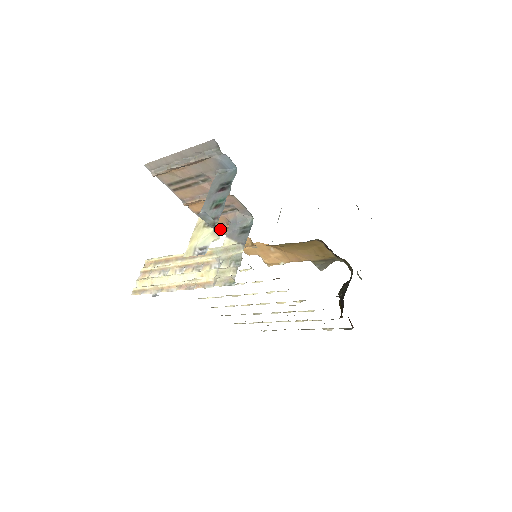
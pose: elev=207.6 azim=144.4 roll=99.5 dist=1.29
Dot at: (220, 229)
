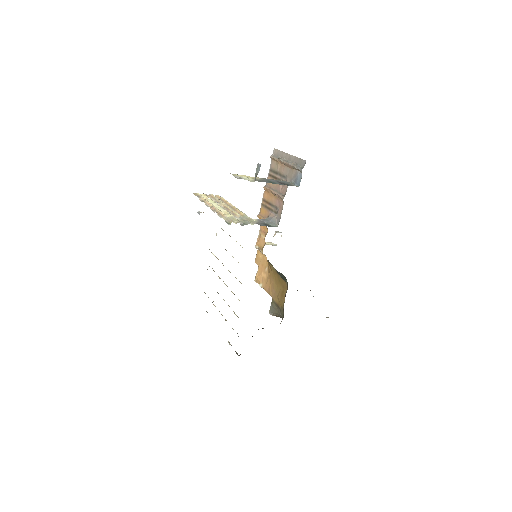
Dot at: occluded
